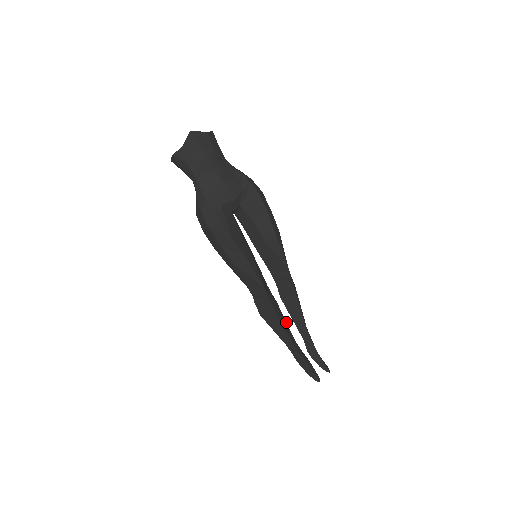
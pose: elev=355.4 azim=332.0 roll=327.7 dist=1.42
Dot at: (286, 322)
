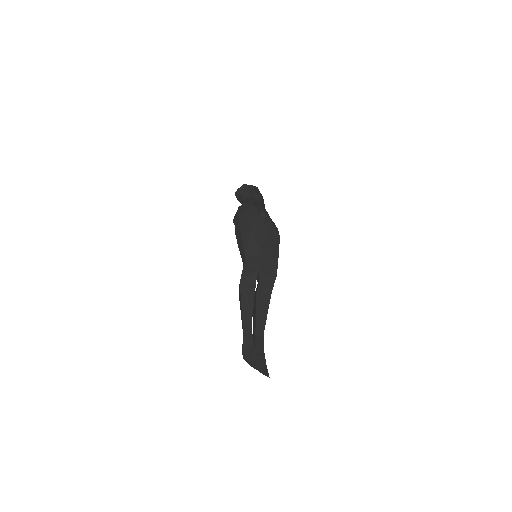
Dot at: occluded
